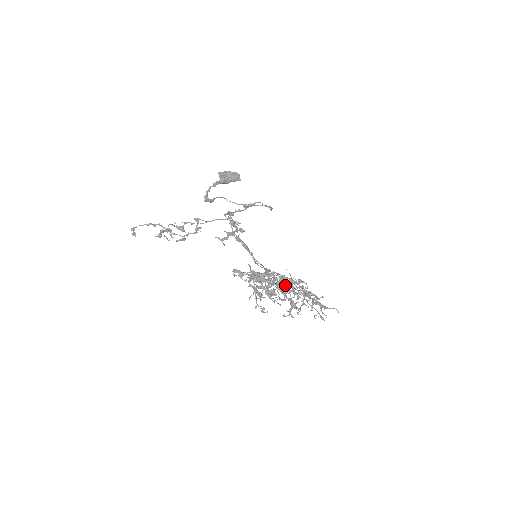
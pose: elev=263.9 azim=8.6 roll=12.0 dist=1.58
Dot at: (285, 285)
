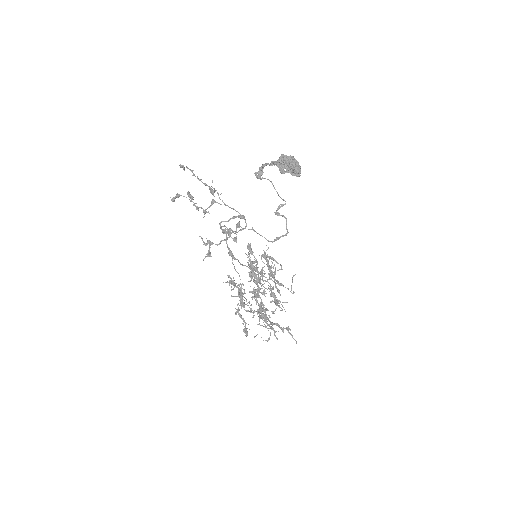
Dot at: (246, 301)
